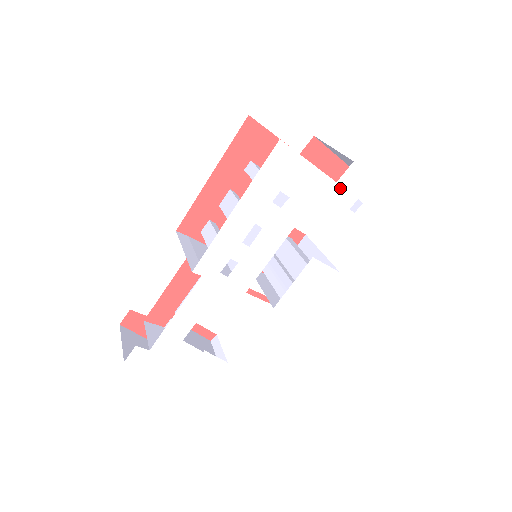
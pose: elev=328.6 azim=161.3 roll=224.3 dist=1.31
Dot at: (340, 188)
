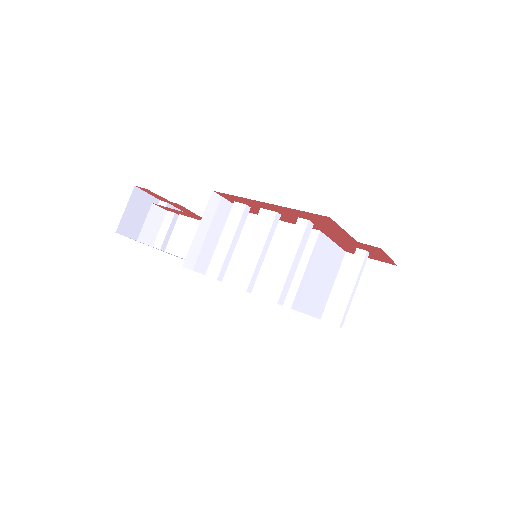
Dot at: occluded
